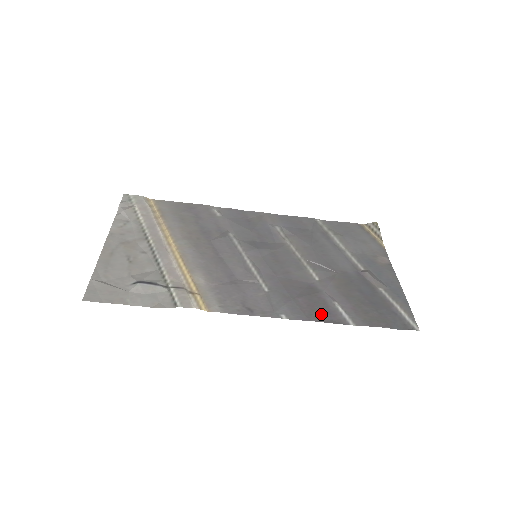
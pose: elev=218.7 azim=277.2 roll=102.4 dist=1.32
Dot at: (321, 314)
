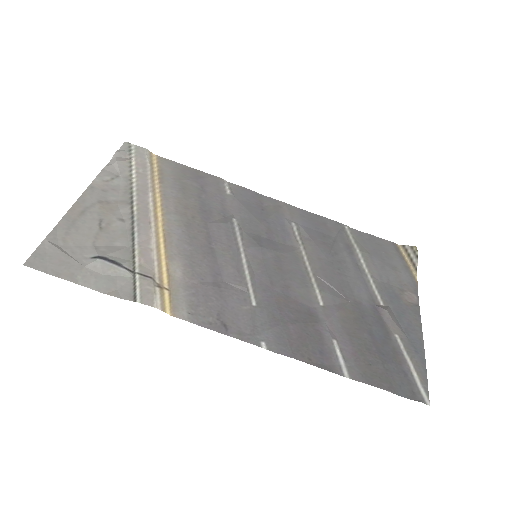
Dot at: (312, 353)
